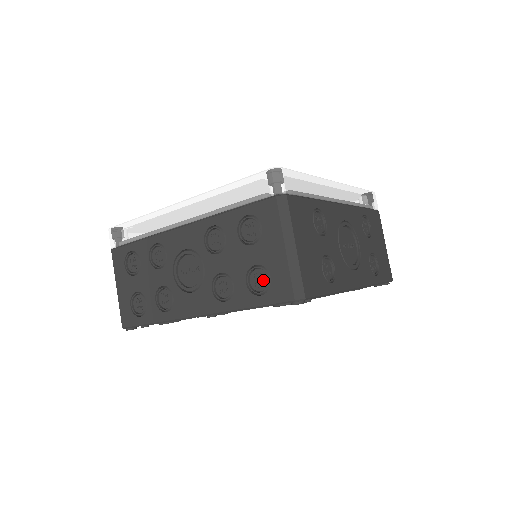
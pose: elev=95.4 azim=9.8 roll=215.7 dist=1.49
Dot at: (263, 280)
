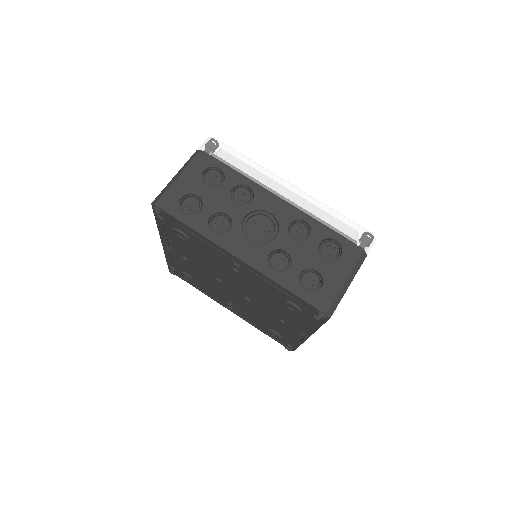
Dot at: (314, 283)
